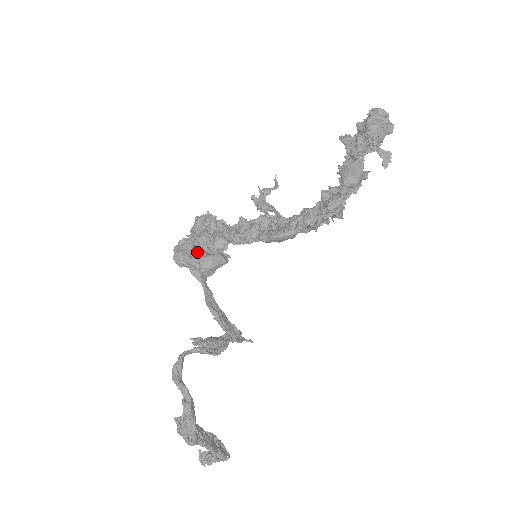
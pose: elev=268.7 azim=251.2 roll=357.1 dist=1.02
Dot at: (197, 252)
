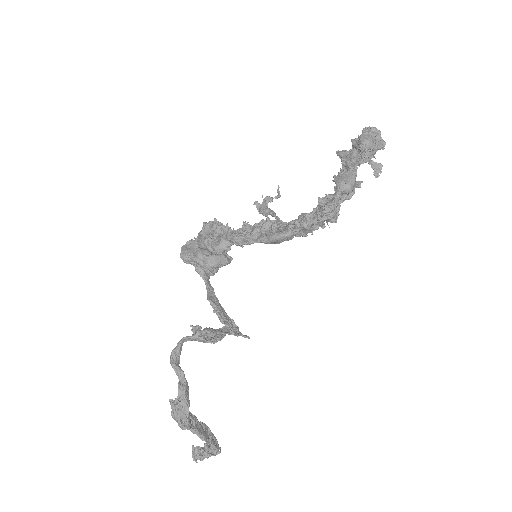
Dot at: (202, 251)
